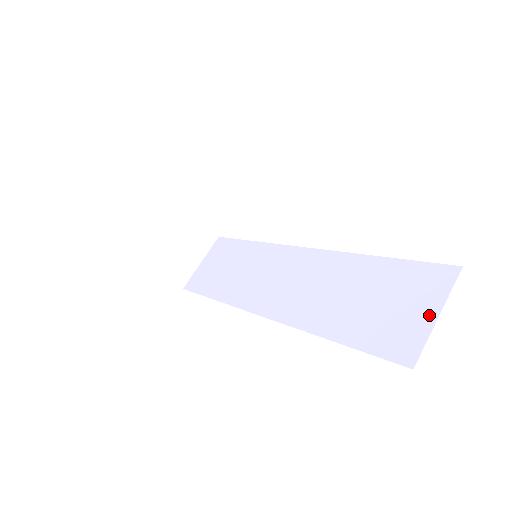
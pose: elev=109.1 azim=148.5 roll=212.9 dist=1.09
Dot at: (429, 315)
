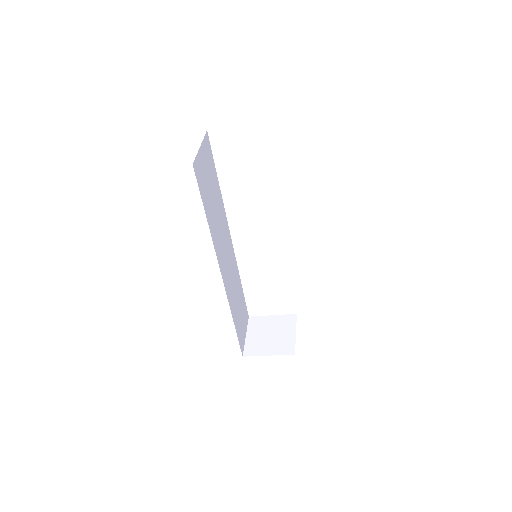
Dot at: occluded
